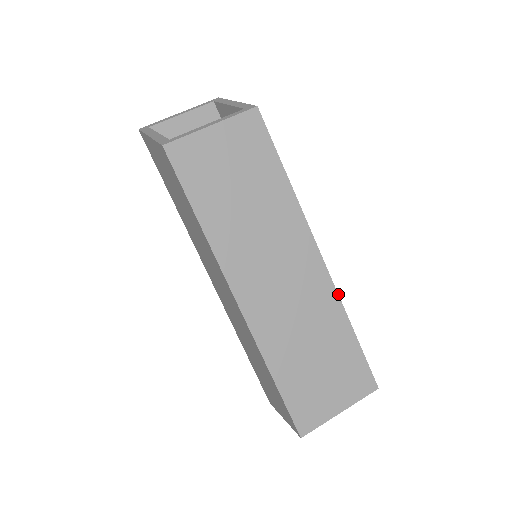
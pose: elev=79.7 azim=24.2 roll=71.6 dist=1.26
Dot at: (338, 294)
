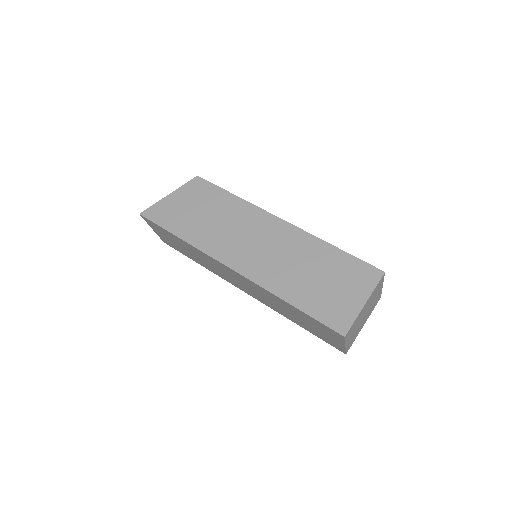
Dot at: occluded
